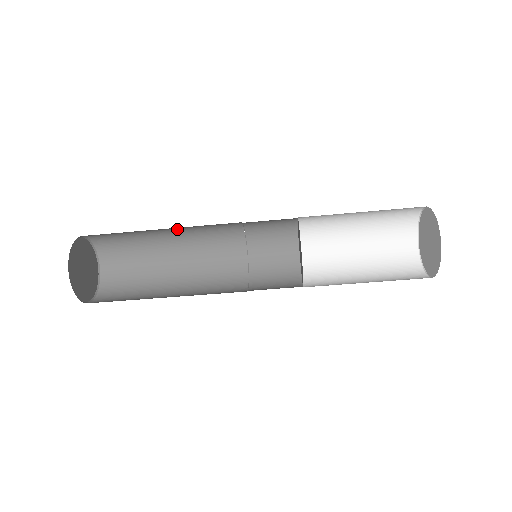
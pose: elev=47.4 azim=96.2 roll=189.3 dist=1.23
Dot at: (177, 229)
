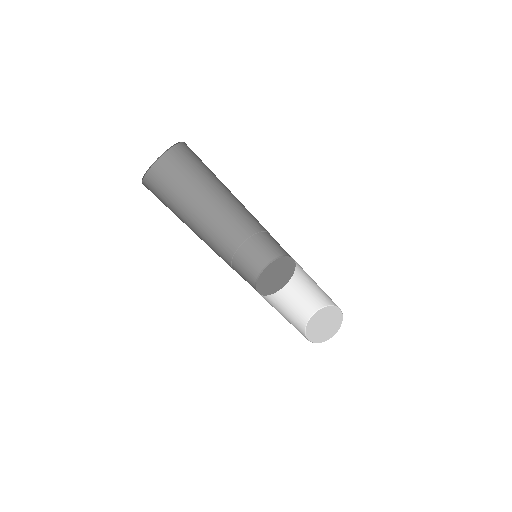
Dot at: (232, 197)
